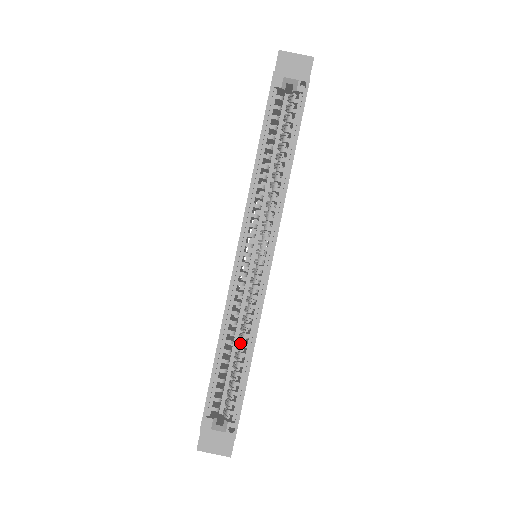
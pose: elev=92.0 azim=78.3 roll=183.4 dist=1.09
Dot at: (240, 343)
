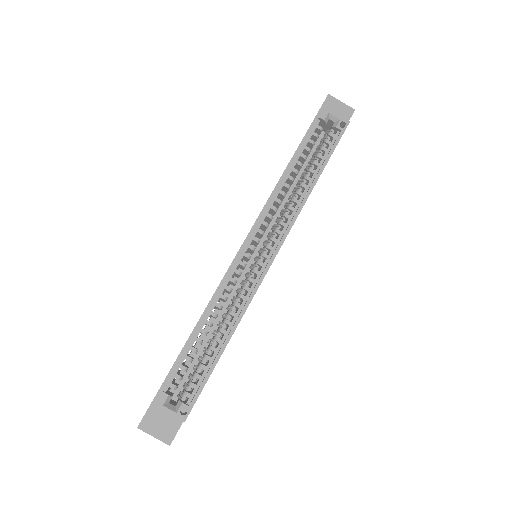
Dot at: (219, 328)
